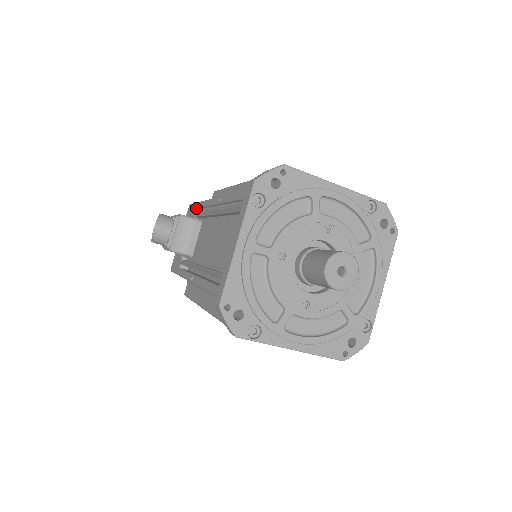
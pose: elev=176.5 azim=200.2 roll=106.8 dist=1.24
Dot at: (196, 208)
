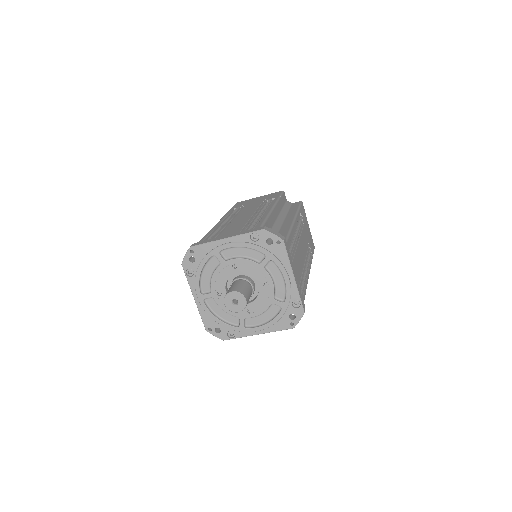
Dot at: occluded
